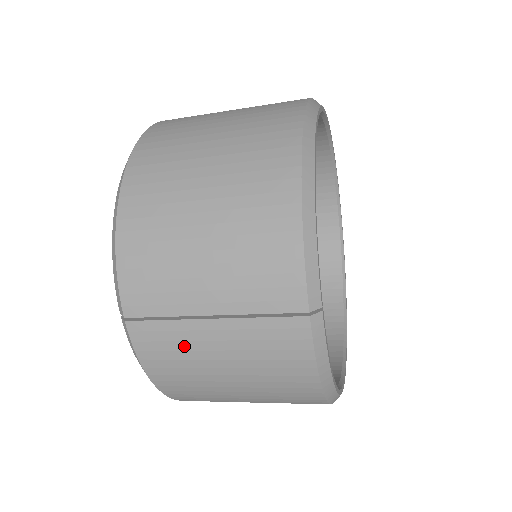
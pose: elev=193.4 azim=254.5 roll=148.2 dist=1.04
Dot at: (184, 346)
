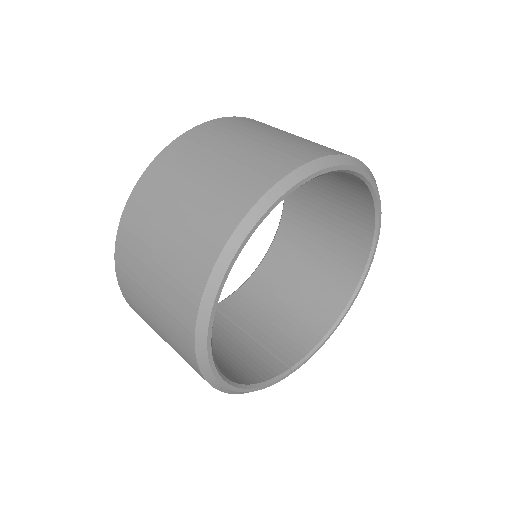
Dot at: occluded
